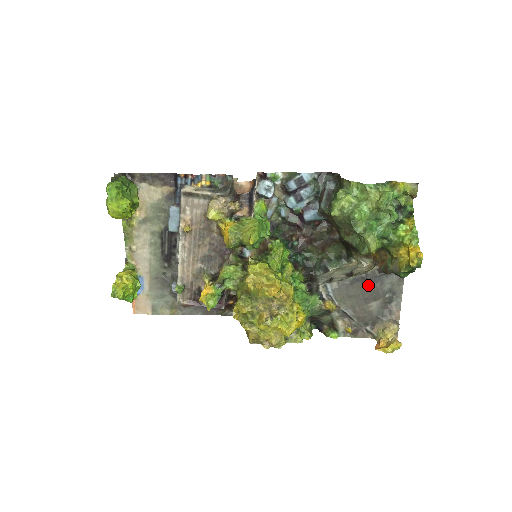
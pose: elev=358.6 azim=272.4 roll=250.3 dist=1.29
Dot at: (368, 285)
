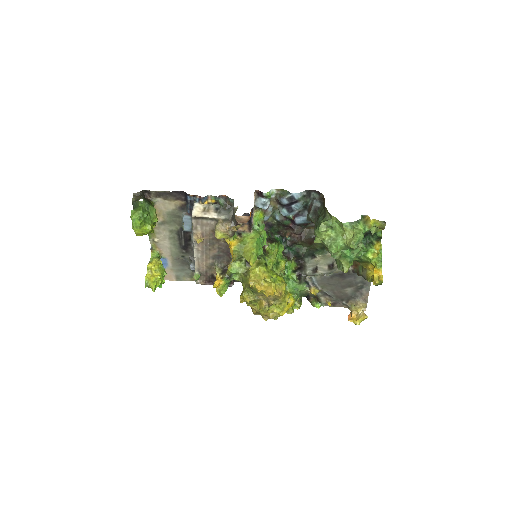
Dot at: (344, 279)
